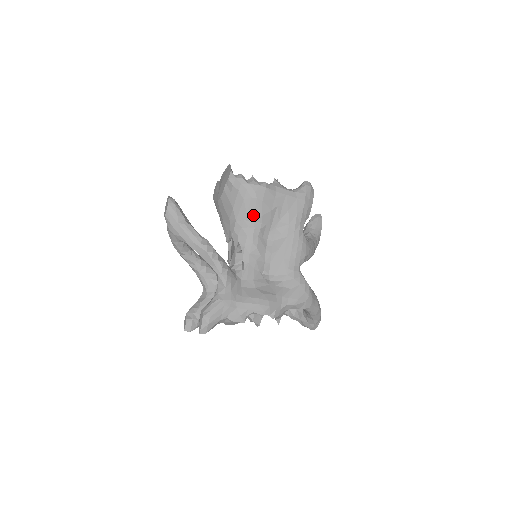
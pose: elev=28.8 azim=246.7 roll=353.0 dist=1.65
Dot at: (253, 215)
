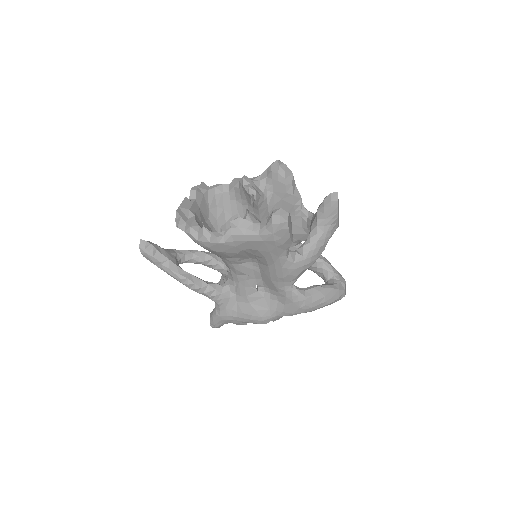
Dot at: (221, 256)
